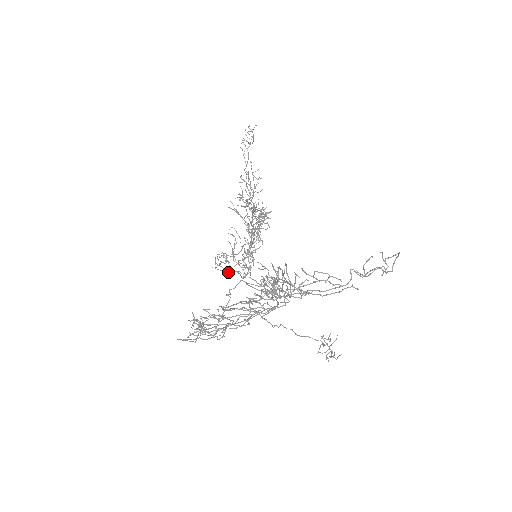
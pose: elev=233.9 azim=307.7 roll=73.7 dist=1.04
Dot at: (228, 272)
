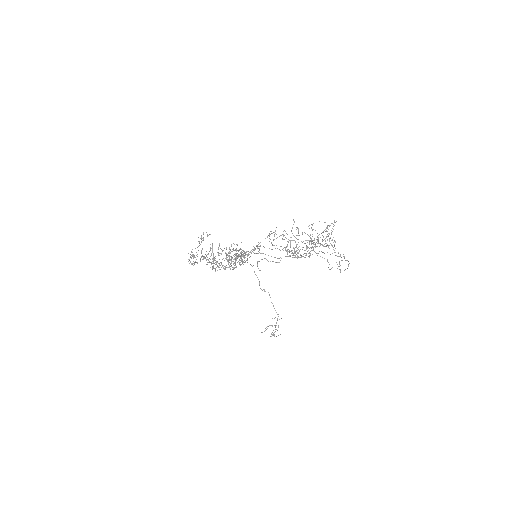
Dot at: occluded
